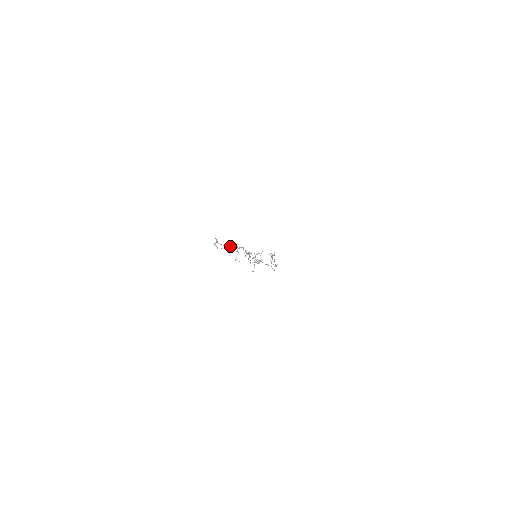
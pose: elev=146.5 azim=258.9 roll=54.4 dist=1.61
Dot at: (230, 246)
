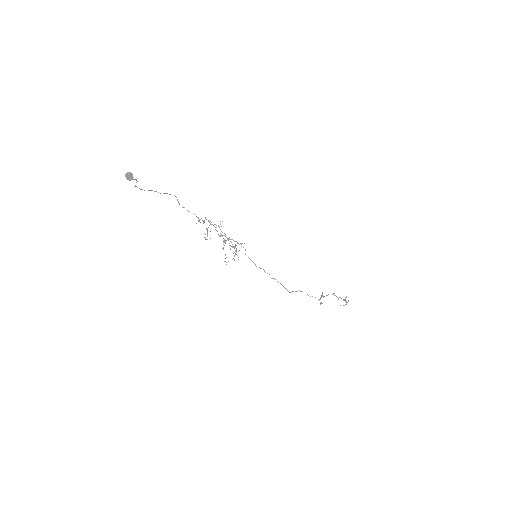
Dot at: (126, 175)
